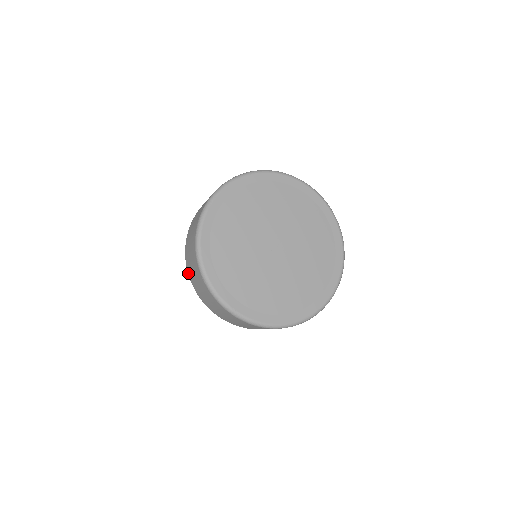
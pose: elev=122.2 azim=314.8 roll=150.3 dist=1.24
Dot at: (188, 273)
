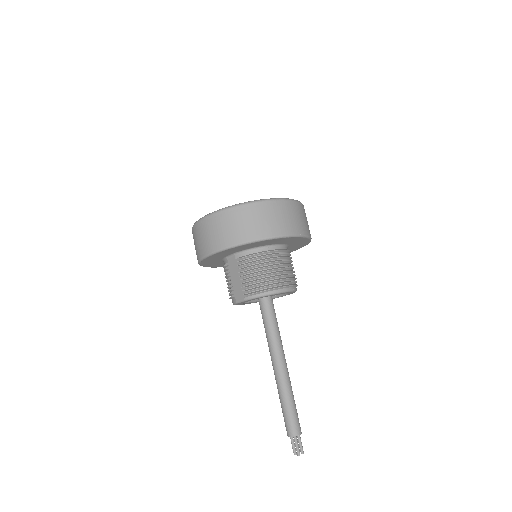
Dot at: (198, 259)
